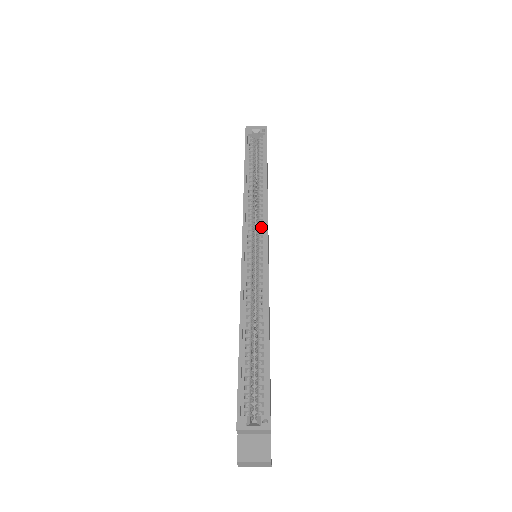
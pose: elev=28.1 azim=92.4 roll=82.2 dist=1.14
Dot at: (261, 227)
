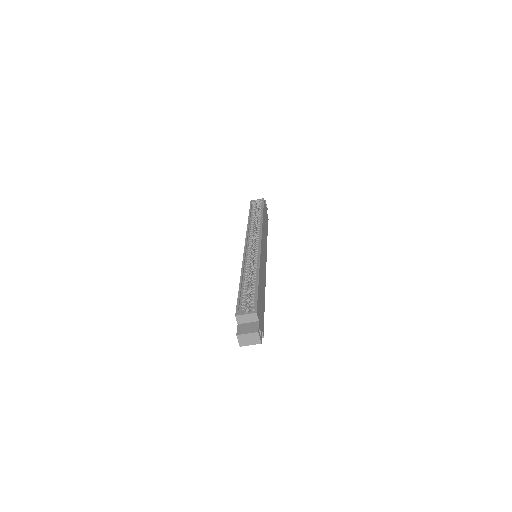
Dot at: (258, 238)
